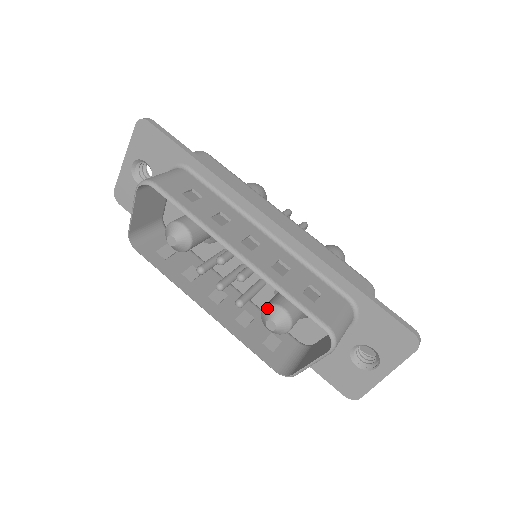
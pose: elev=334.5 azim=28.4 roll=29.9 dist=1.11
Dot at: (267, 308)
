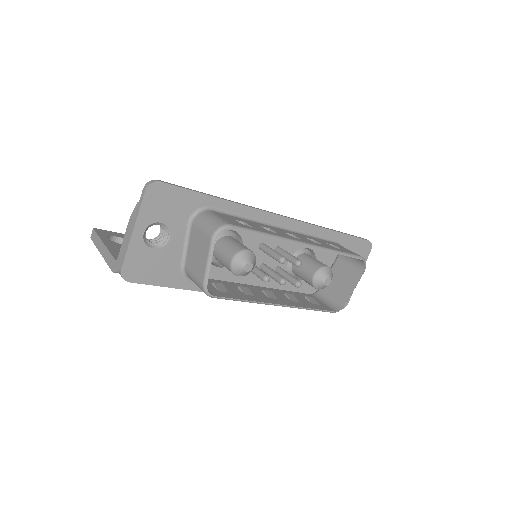
Dot at: (318, 273)
